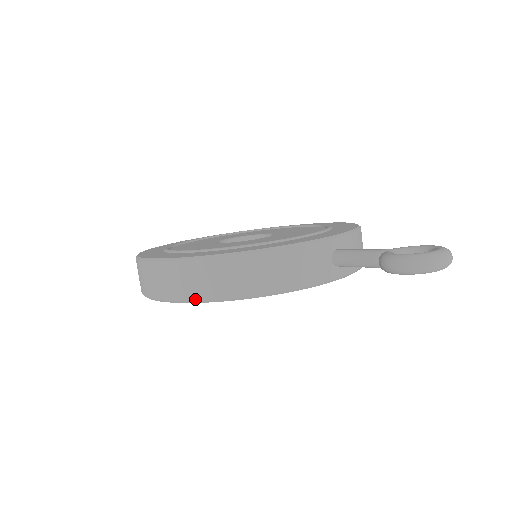
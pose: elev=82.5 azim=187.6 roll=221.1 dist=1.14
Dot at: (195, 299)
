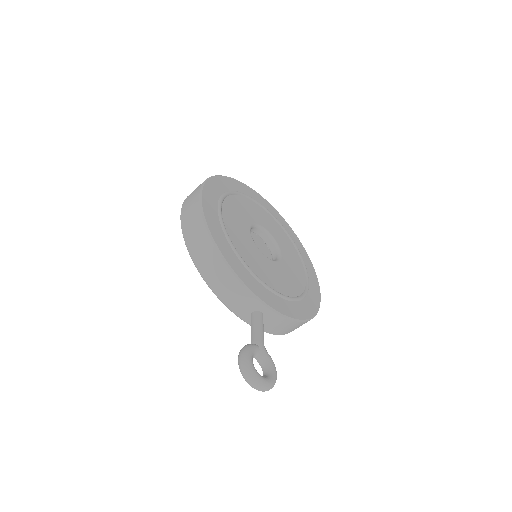
Dot at: (185, 236)
